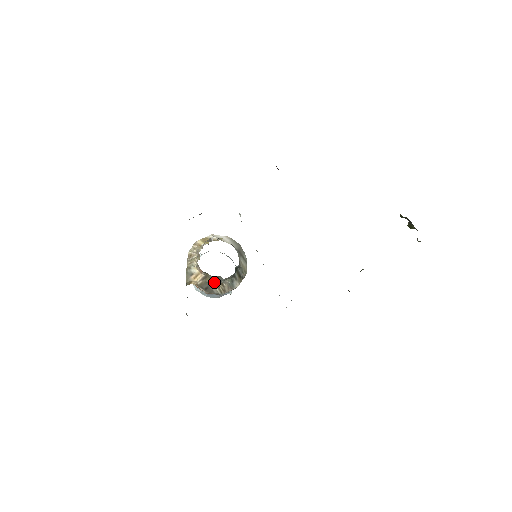
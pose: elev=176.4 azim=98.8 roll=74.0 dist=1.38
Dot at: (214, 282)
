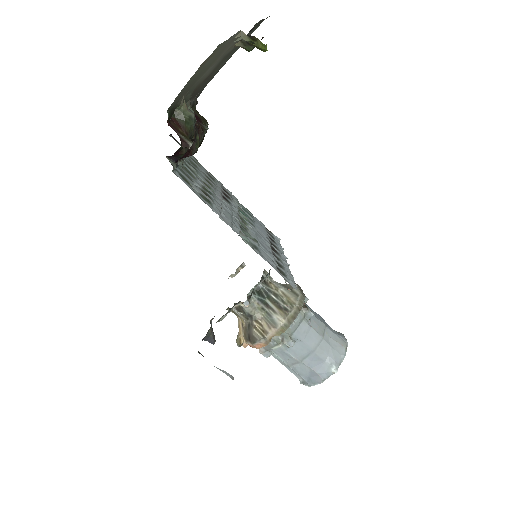
Dot at: (250, 323)
